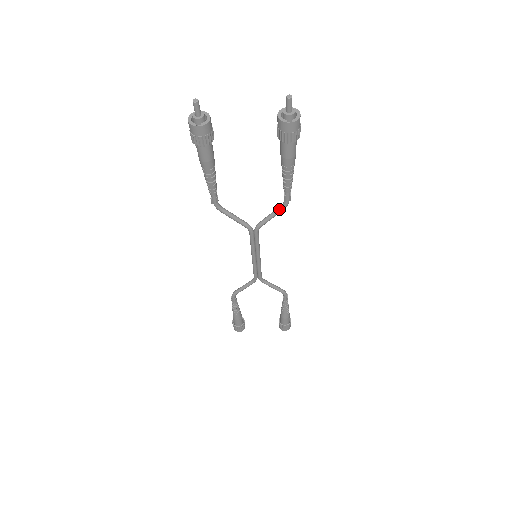
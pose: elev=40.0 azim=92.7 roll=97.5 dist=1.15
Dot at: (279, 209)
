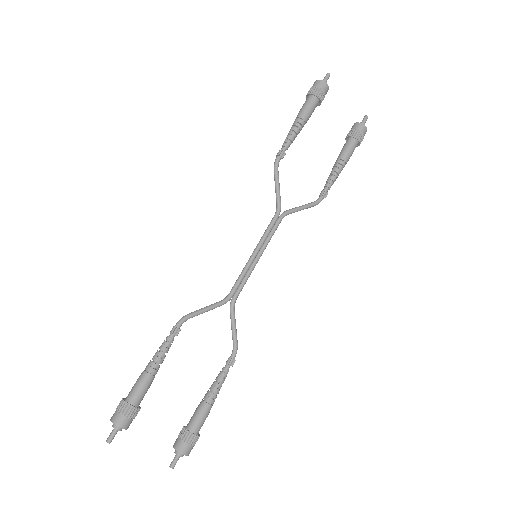
Dot at: (312, 203)
